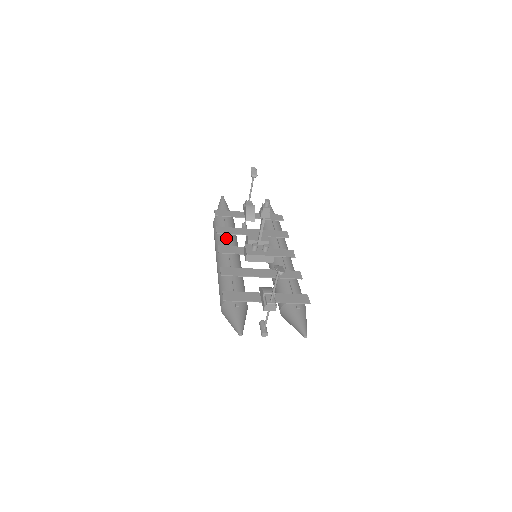
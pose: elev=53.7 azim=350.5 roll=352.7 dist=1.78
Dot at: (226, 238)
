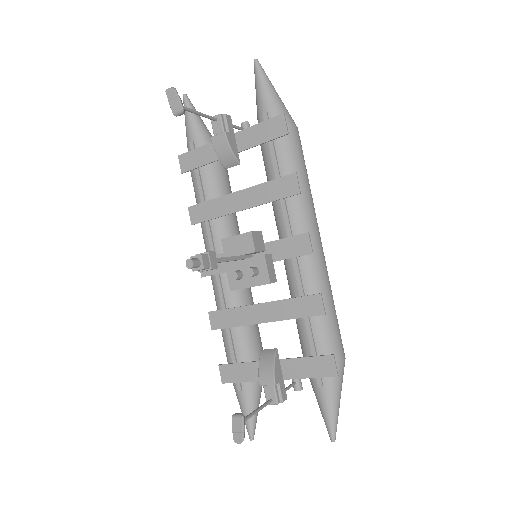
Dot at: (207, 230)
